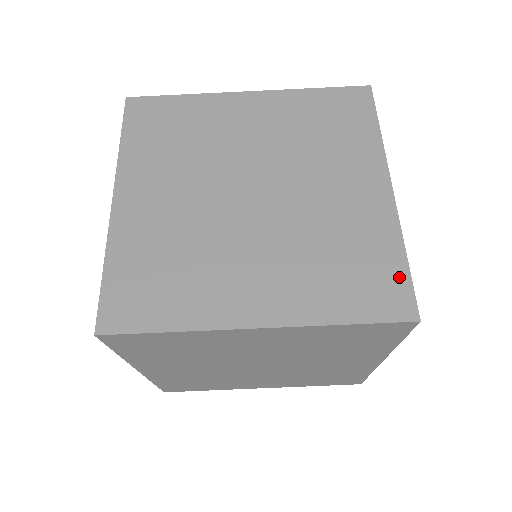
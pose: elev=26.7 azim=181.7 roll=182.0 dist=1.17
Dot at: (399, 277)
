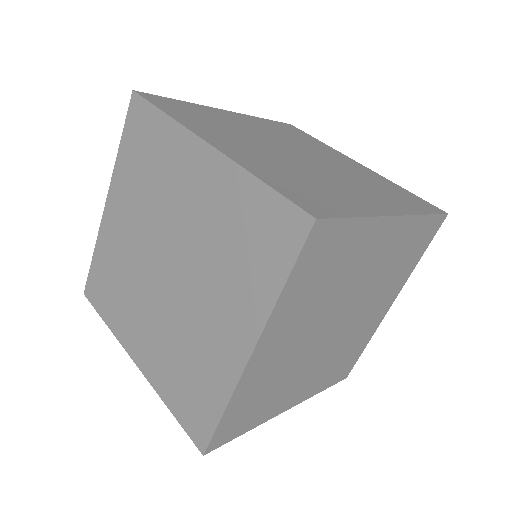
Dot at: (336, 211)
